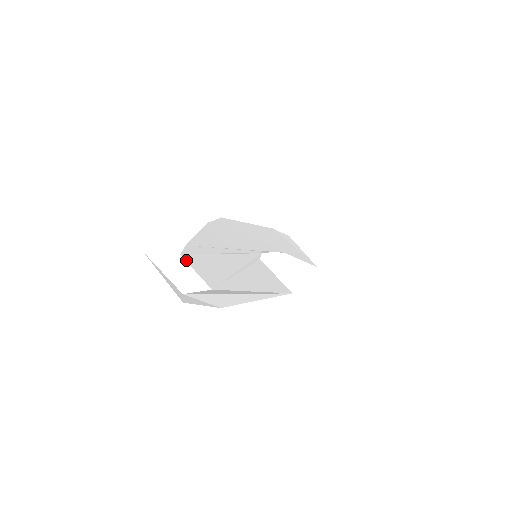
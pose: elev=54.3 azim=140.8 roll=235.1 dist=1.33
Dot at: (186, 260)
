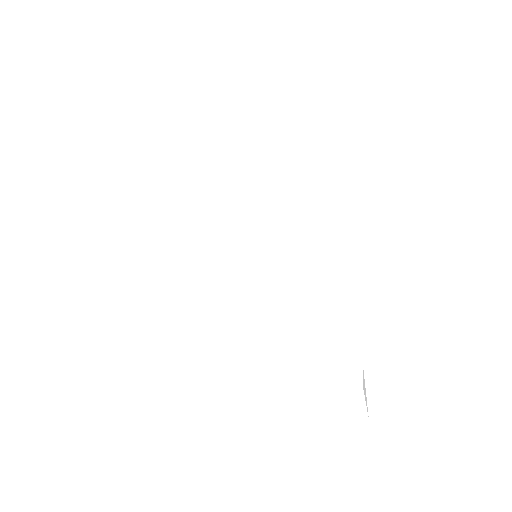
Dot at: occluded
